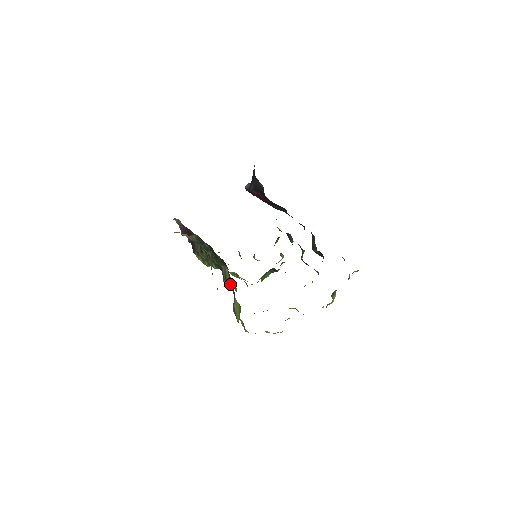
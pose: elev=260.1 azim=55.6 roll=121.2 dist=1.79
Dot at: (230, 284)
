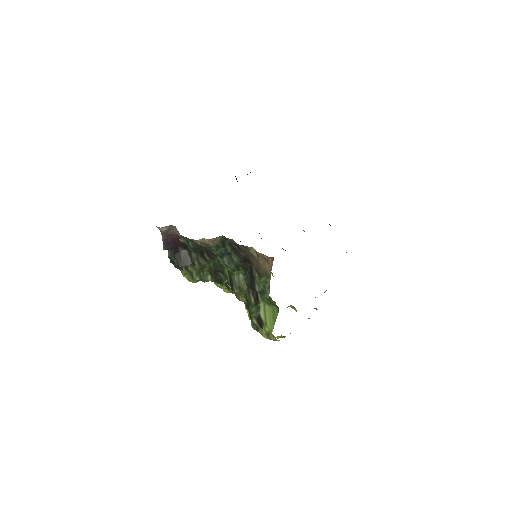
Dot at: (243, 292)
